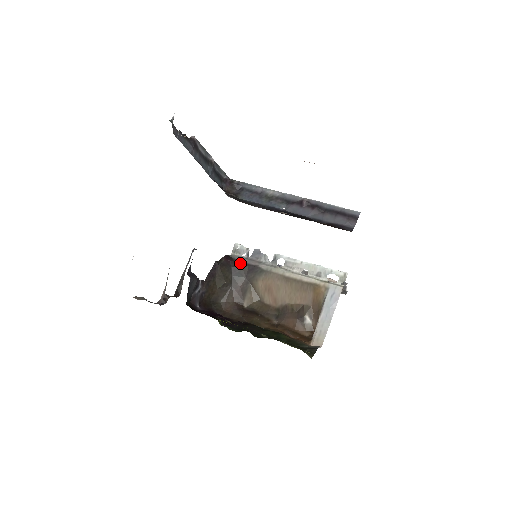
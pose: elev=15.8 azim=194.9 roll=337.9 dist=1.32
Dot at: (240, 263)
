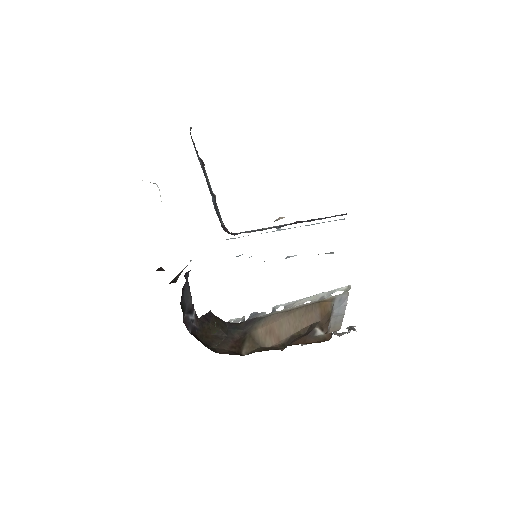
Dot at: occluded
